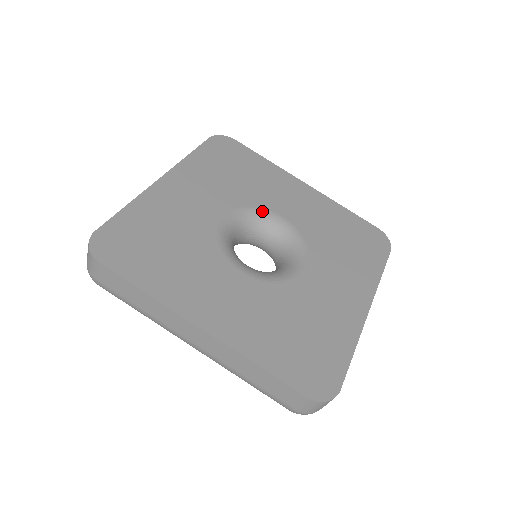
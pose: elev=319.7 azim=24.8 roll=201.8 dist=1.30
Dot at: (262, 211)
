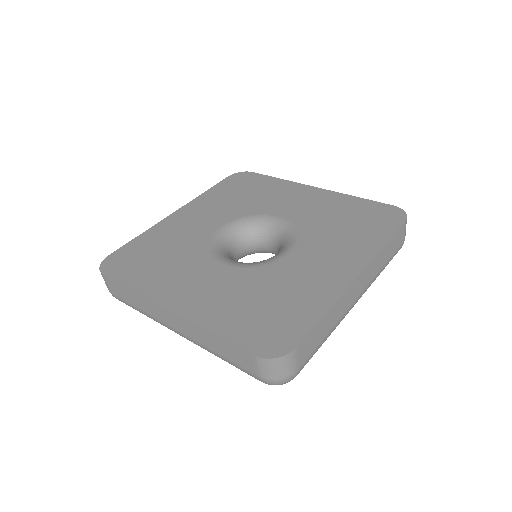
Dot at: (260, 217)
